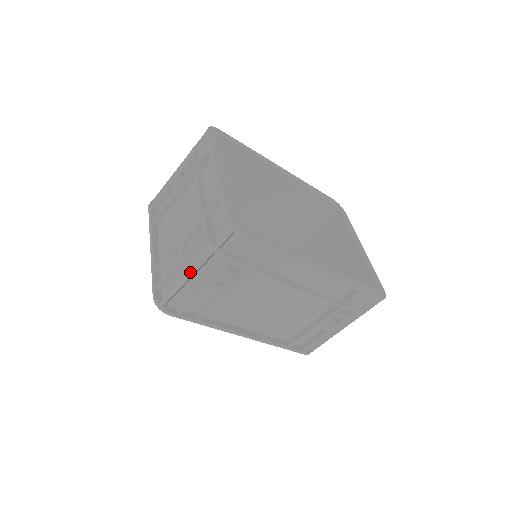
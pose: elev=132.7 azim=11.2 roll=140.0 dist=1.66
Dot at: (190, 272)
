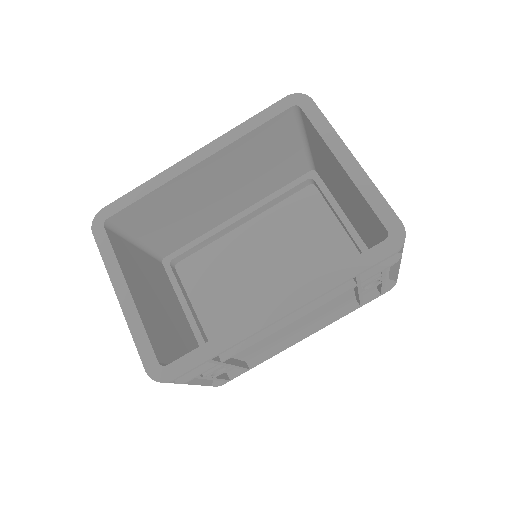
Dot at: occluded
